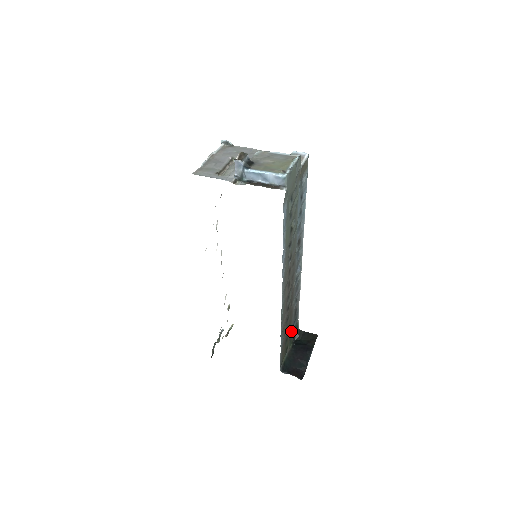
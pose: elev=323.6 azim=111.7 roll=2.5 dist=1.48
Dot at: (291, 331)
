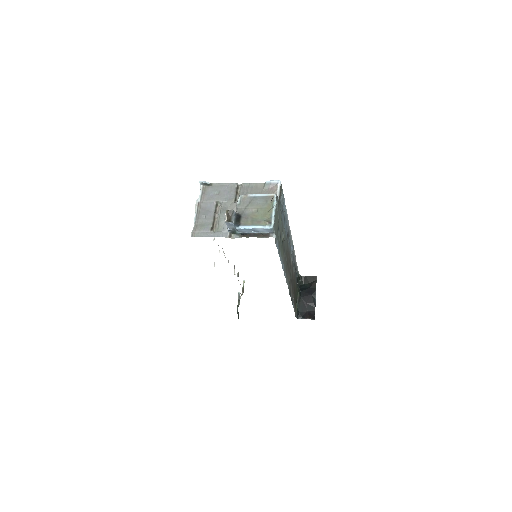
Dot at: (296, 285)
